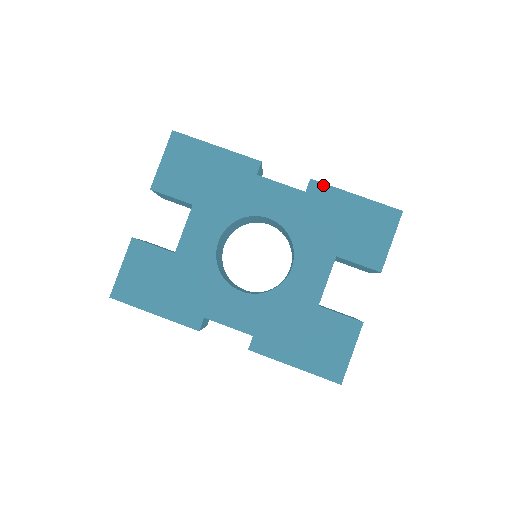
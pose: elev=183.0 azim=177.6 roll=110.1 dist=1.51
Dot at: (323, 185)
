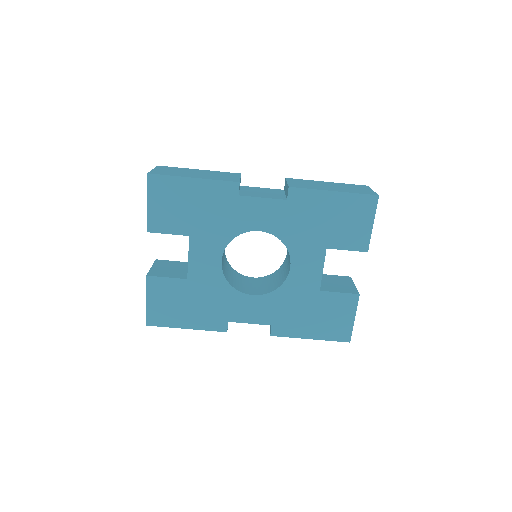
Dot at: (302, 190)
